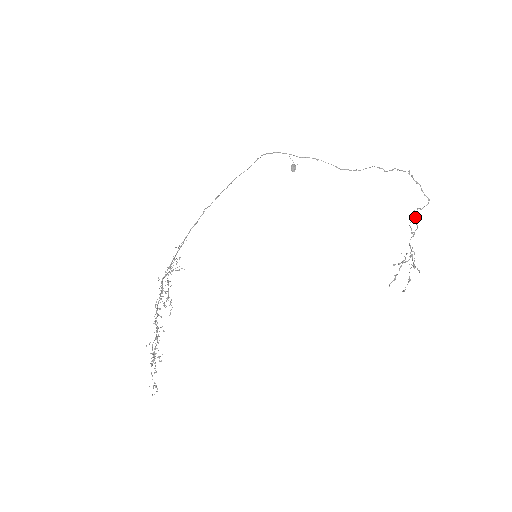
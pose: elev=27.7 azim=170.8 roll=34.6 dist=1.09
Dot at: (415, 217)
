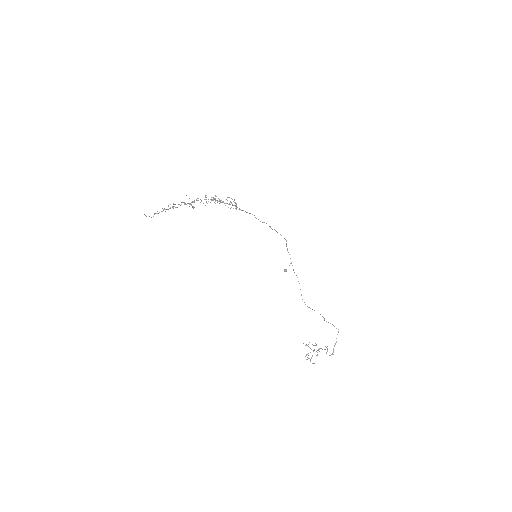
Dot at: (326, 347)
